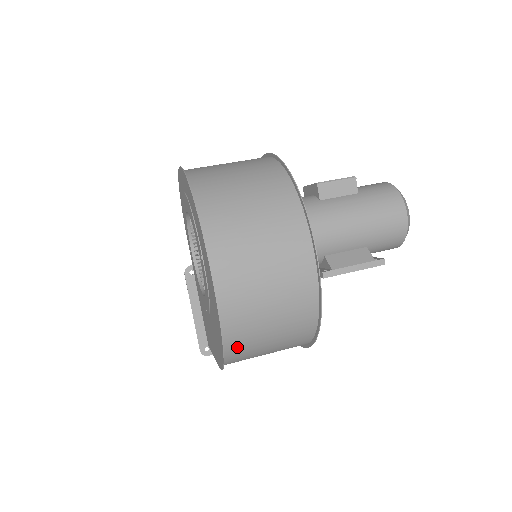
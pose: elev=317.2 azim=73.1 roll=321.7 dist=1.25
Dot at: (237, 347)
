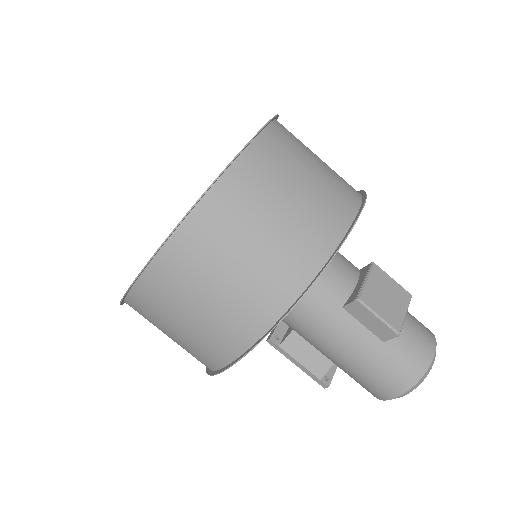
Dot at: occluded
